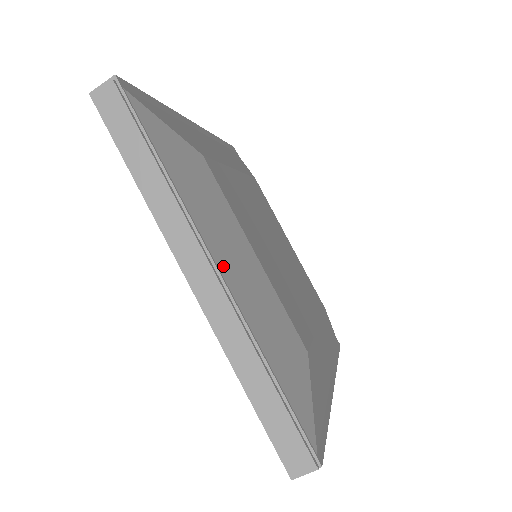
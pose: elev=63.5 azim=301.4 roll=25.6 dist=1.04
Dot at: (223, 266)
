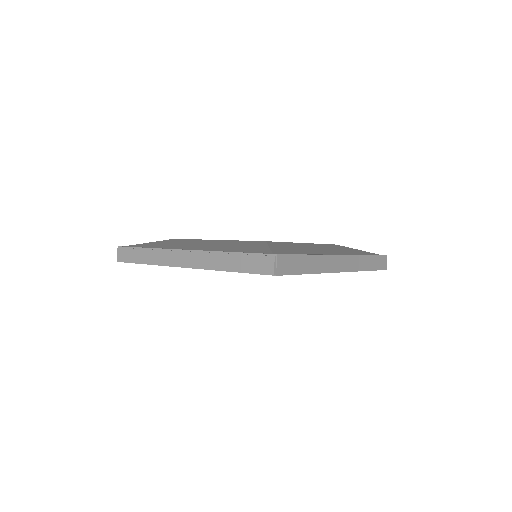
Dot at: (190, 249)
